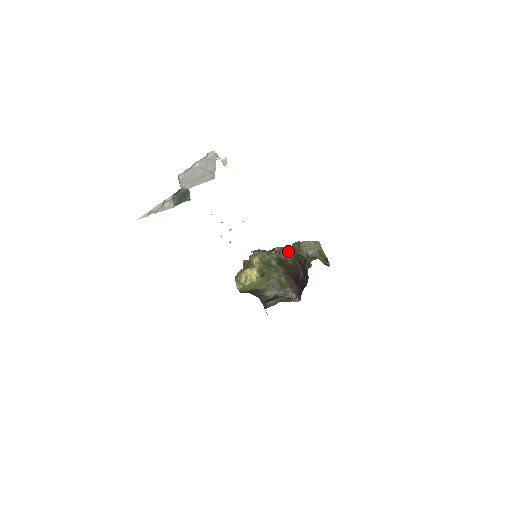
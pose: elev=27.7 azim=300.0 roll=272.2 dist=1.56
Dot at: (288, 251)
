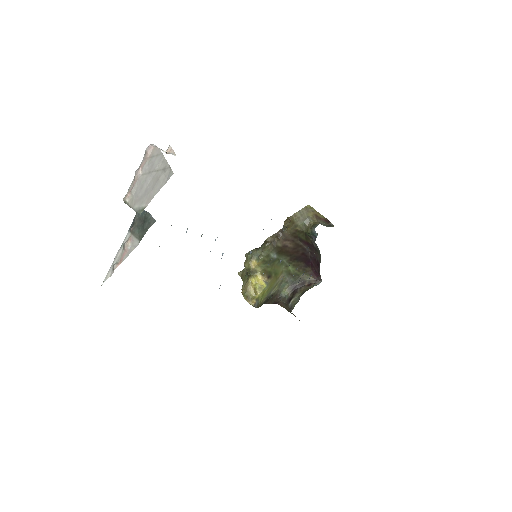
Dot at: (282, 235)
